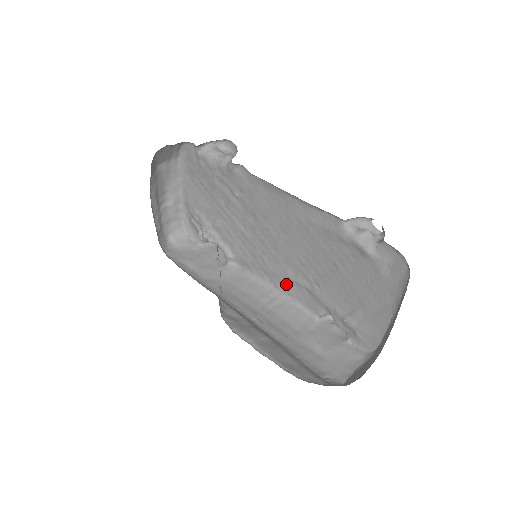
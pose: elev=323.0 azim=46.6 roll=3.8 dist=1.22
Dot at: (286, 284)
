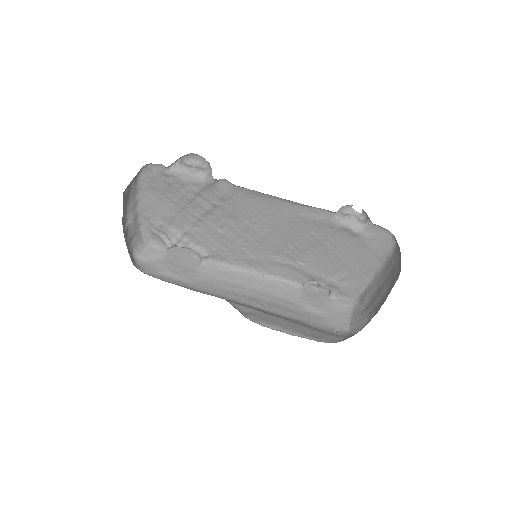
Dot at: (269, 266)
